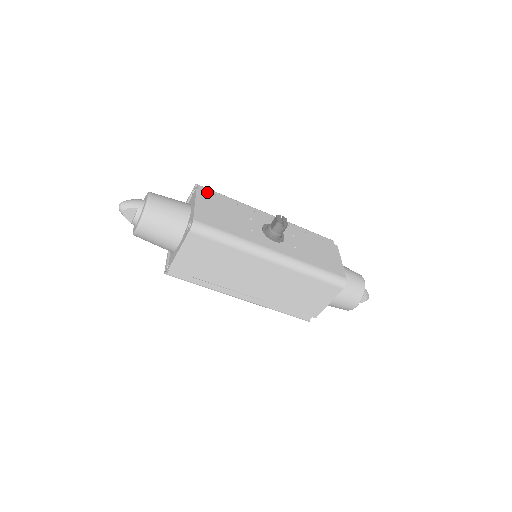
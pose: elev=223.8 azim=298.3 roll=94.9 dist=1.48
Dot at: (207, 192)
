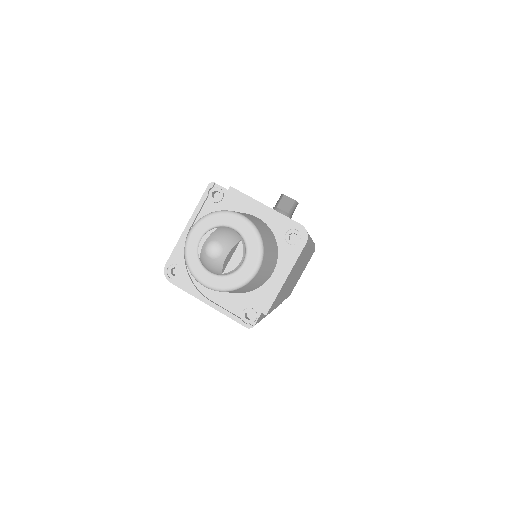
Dot at: occluded
